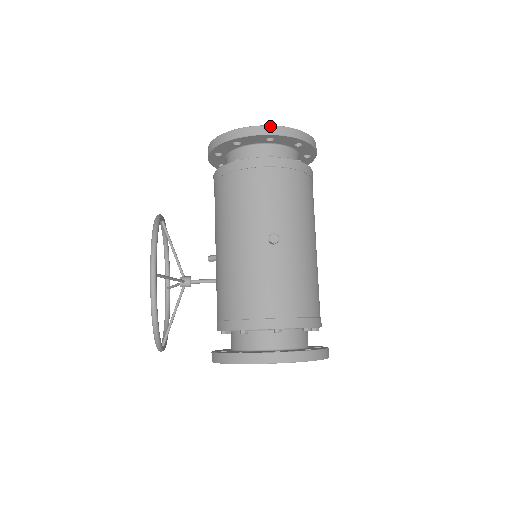
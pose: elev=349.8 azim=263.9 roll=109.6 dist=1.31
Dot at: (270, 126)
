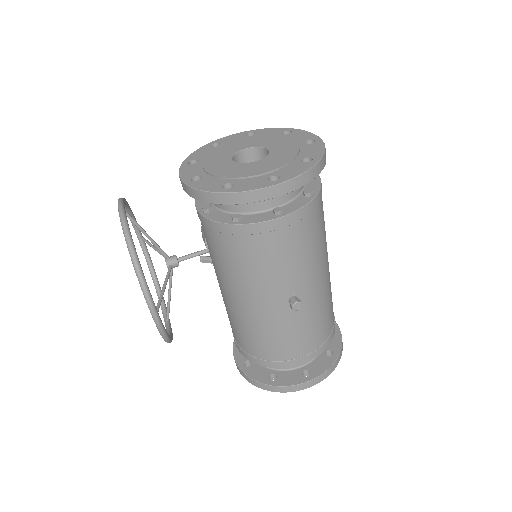
Dot at: (278, 185)
